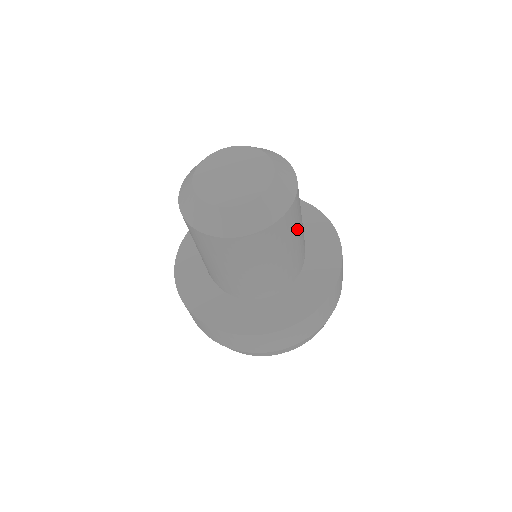
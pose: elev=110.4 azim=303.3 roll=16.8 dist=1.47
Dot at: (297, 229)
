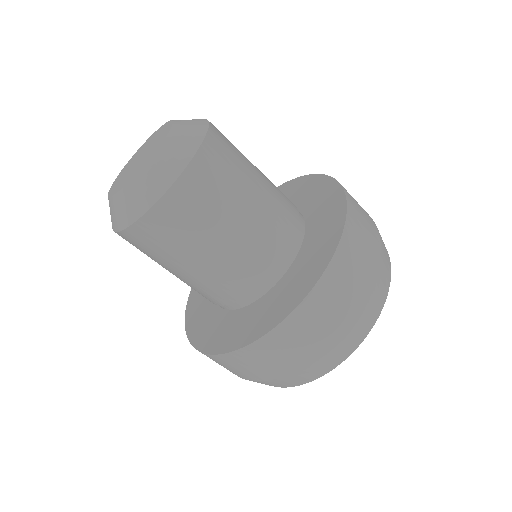
Dot at: (239, 189)
